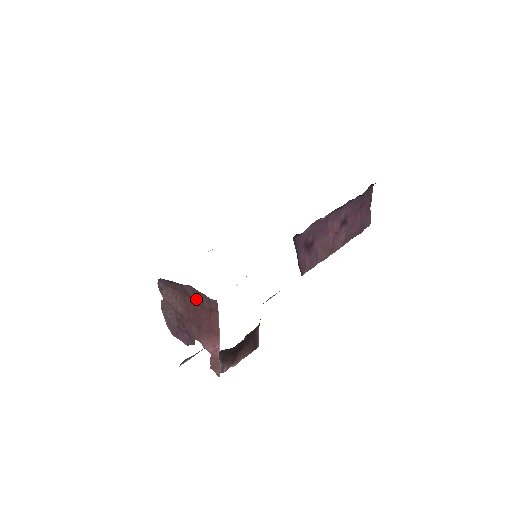
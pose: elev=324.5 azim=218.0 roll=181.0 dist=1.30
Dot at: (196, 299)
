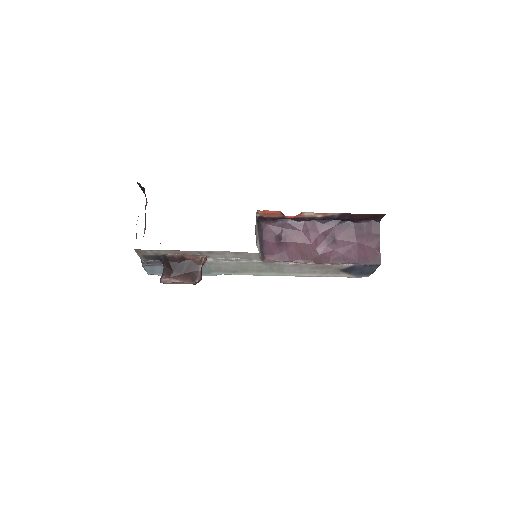
Dot at: occluded
